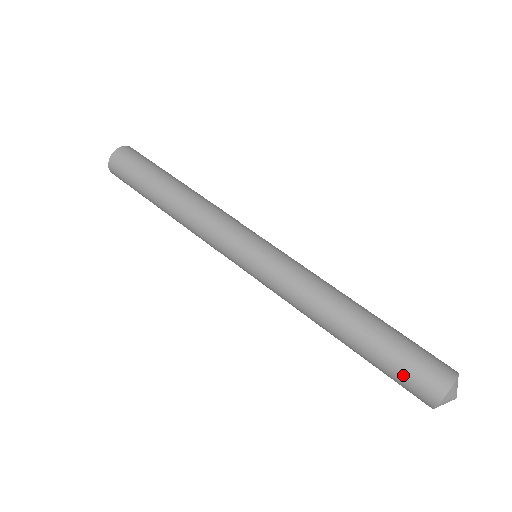
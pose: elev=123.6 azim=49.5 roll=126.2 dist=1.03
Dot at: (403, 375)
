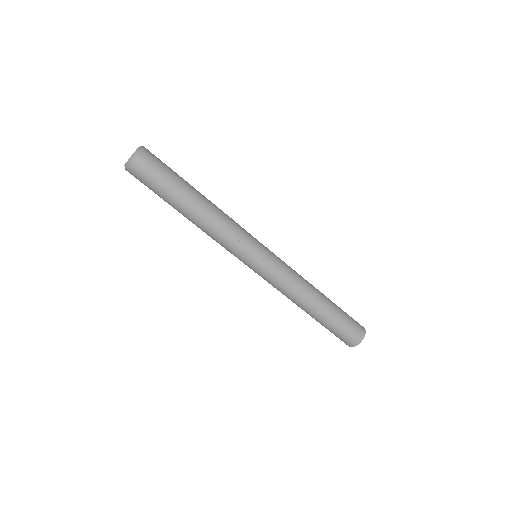
Dot at: occluded
